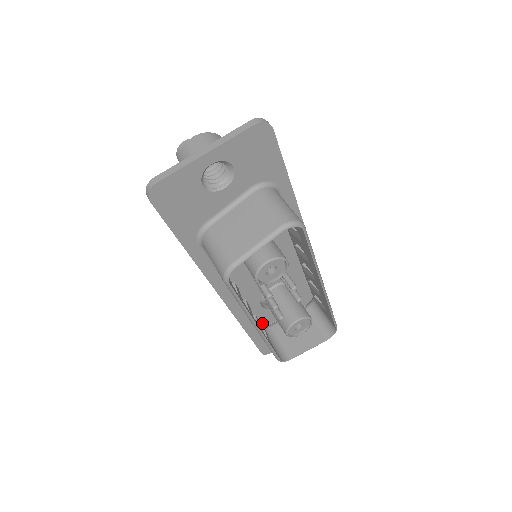
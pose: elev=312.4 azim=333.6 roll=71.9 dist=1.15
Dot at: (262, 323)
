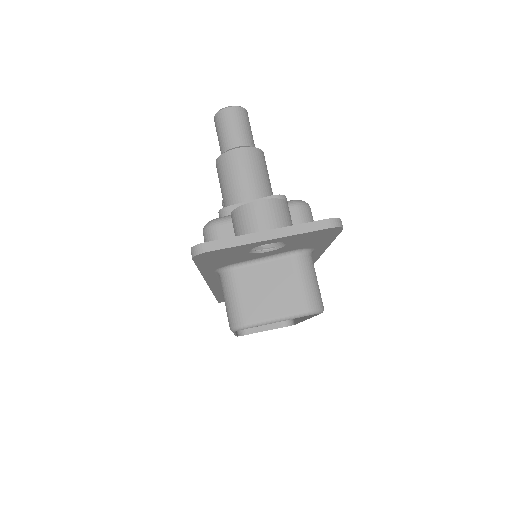
Dot at: occluded
